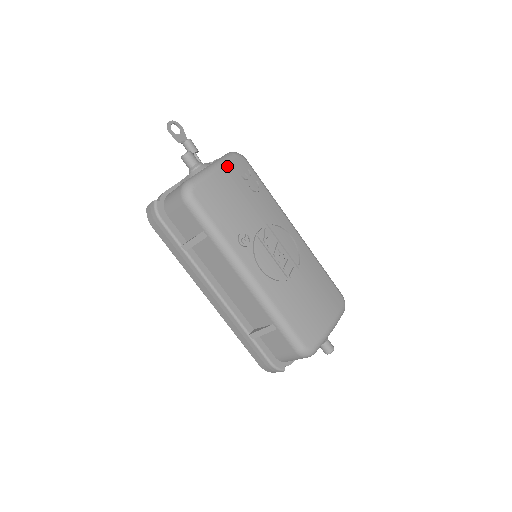
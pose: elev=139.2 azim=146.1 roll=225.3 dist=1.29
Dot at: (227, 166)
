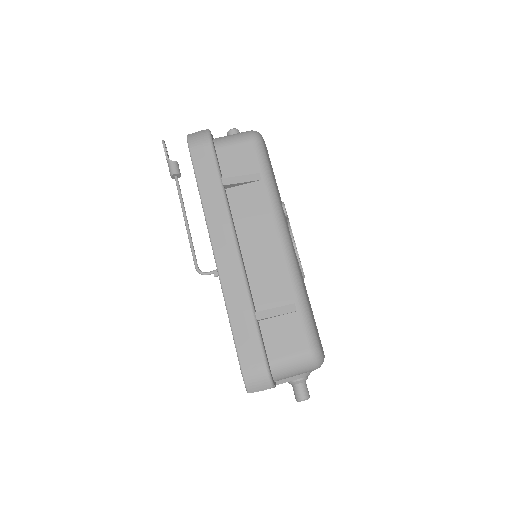
Dot at: occluded
